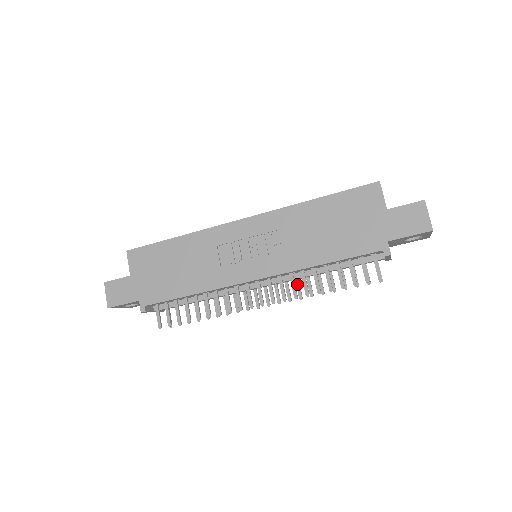
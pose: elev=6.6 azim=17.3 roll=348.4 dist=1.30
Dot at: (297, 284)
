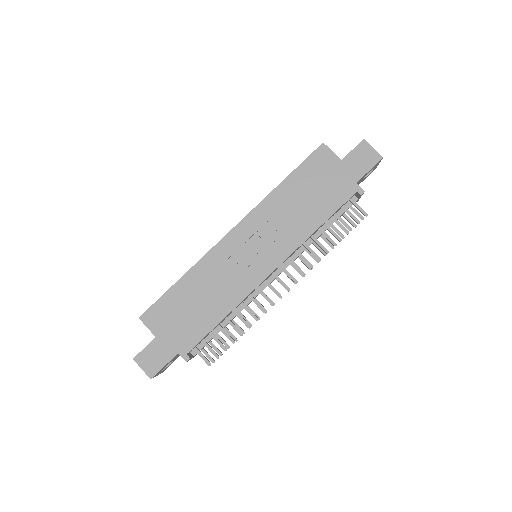
Dot at: (301, 259)
